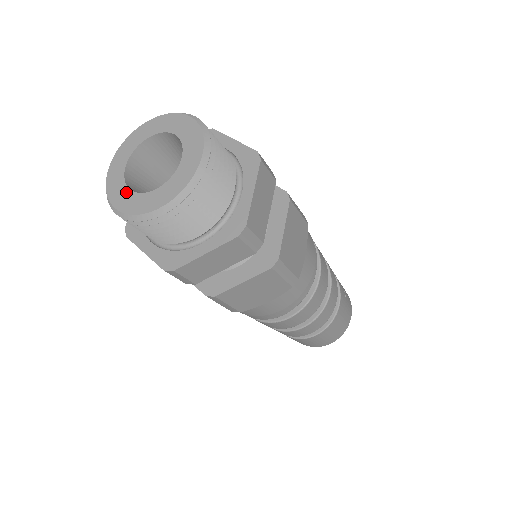
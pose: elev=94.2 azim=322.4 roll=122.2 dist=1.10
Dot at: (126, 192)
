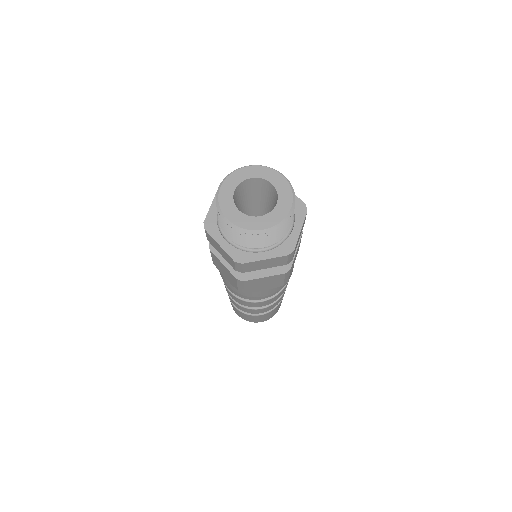
Dot at: (235, 210)
